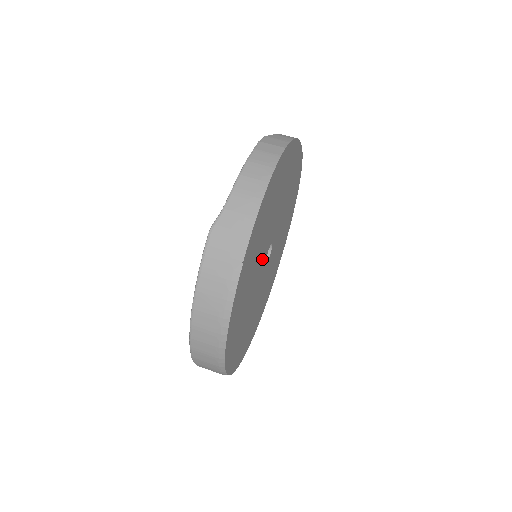
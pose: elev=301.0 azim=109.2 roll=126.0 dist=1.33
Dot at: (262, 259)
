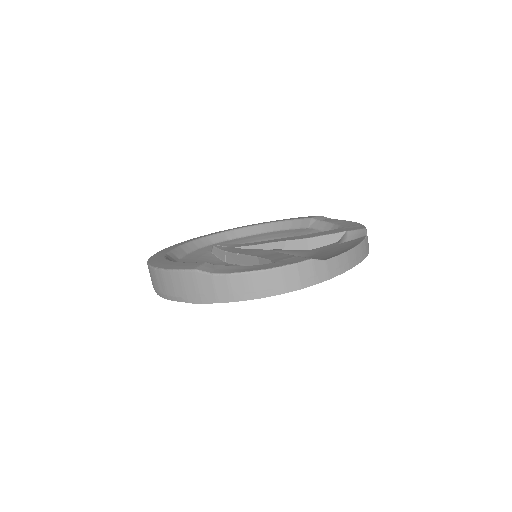
Dot at: occluded
